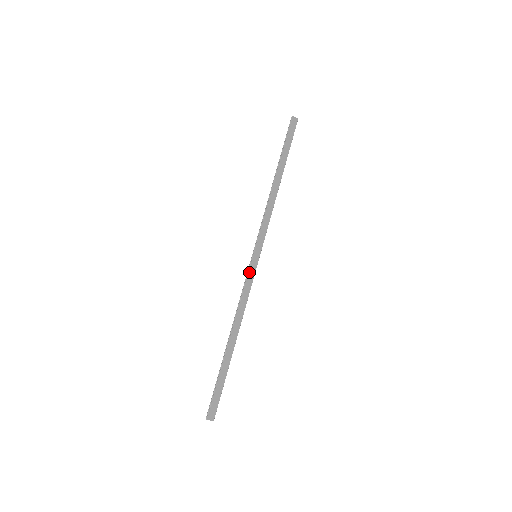
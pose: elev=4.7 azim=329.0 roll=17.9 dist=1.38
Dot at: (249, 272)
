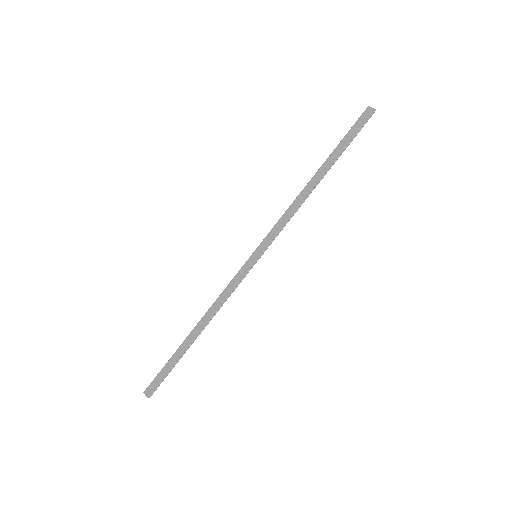
Dot at: (241, 270)
